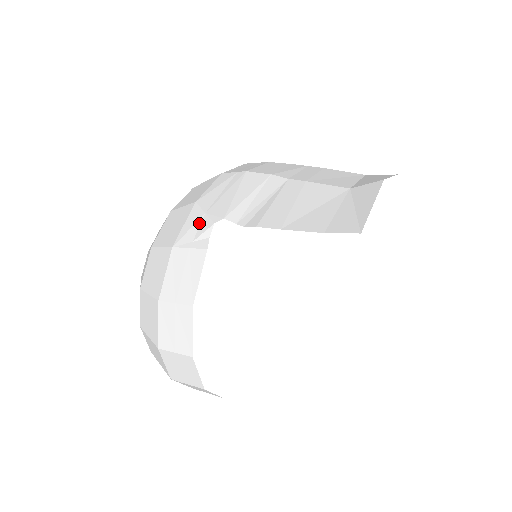
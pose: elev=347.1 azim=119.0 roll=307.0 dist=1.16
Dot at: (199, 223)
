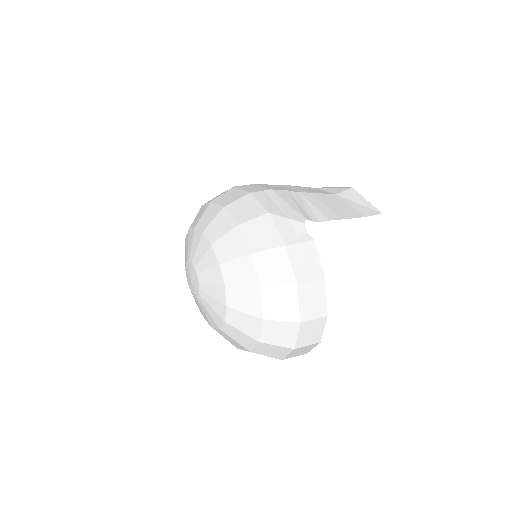
Dot at: (291, 226)
